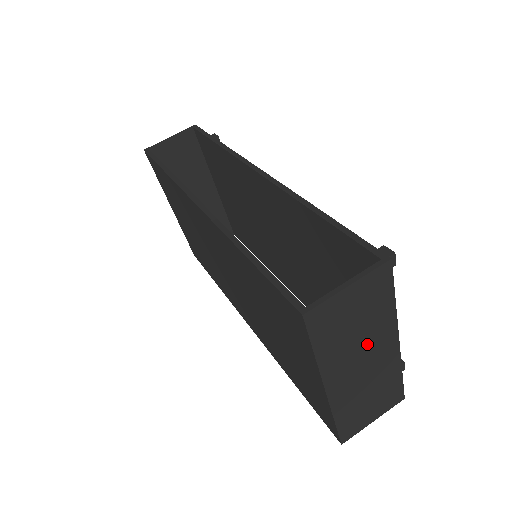
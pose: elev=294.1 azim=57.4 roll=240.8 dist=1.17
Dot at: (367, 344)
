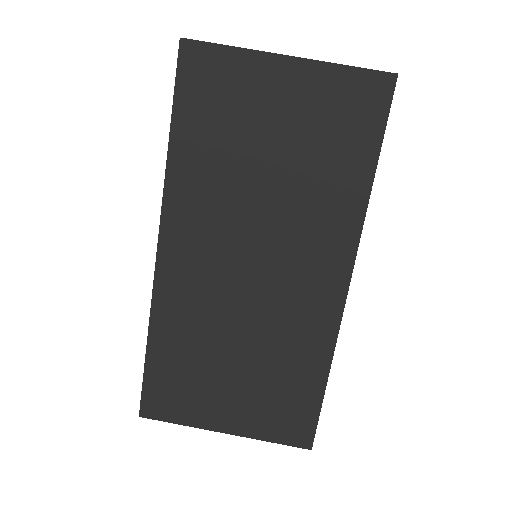
Dot at: occluded
